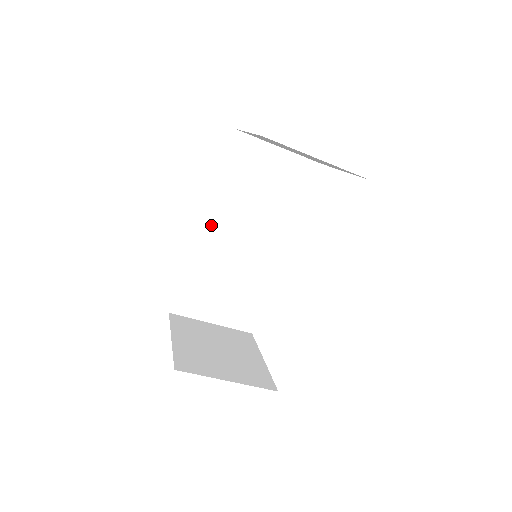
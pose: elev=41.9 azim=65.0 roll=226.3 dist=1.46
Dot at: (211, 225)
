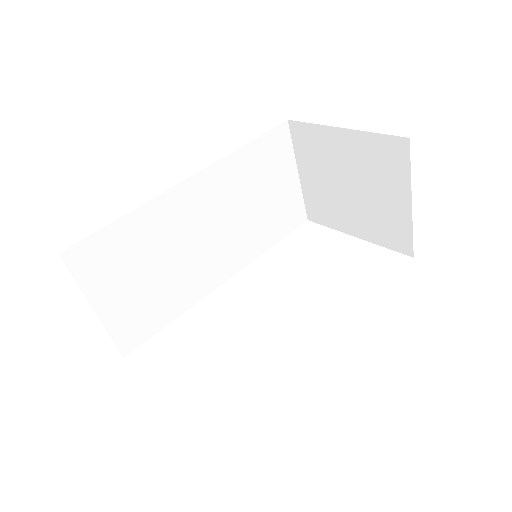
Dot at: (197, 187)
